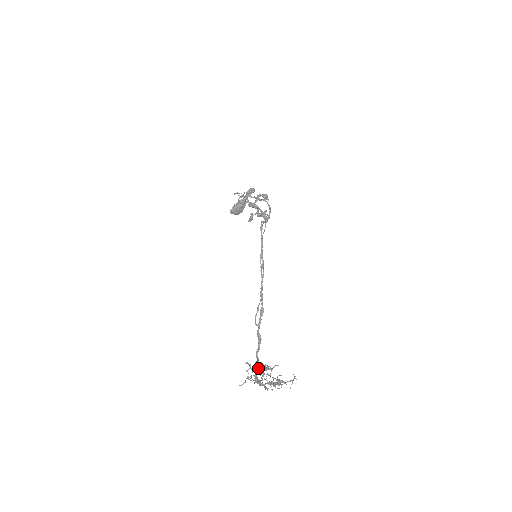
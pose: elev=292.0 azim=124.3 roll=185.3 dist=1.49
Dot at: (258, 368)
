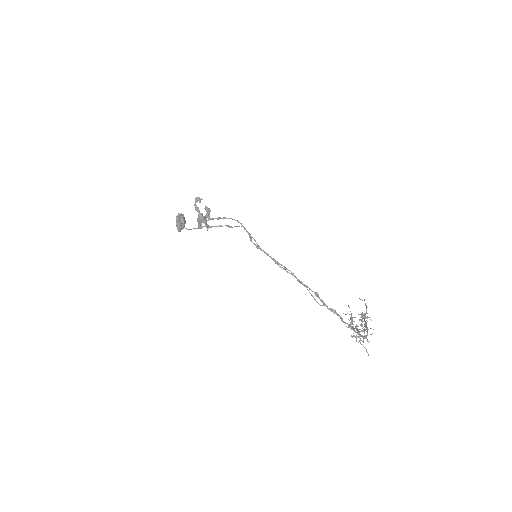
Dot at: (353, 328)
